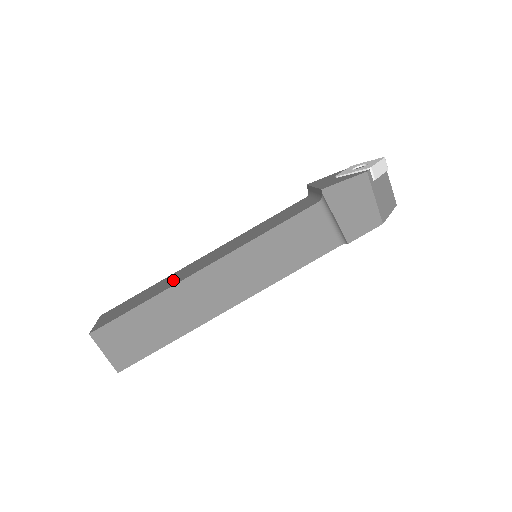
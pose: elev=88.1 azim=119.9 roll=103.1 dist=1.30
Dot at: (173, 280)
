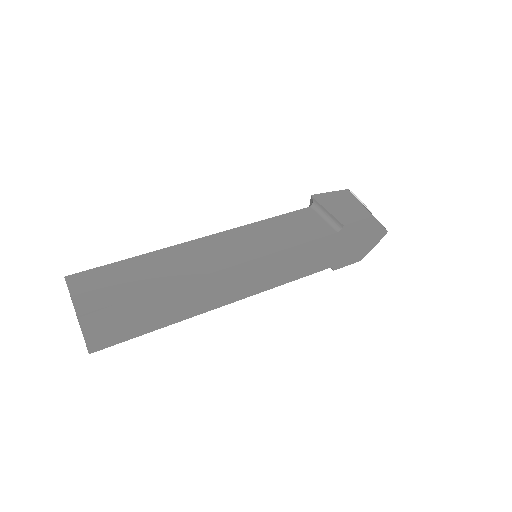
Dot at: occluded
